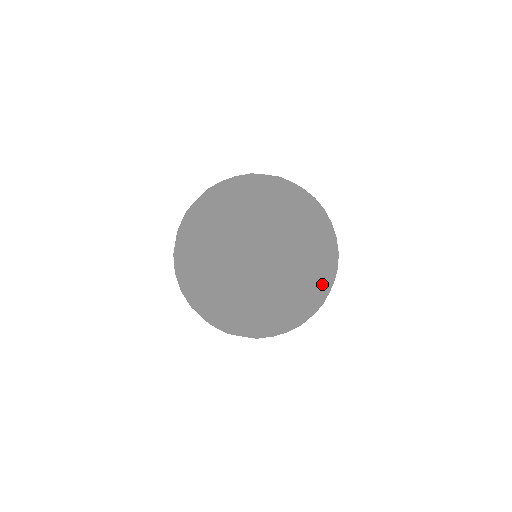
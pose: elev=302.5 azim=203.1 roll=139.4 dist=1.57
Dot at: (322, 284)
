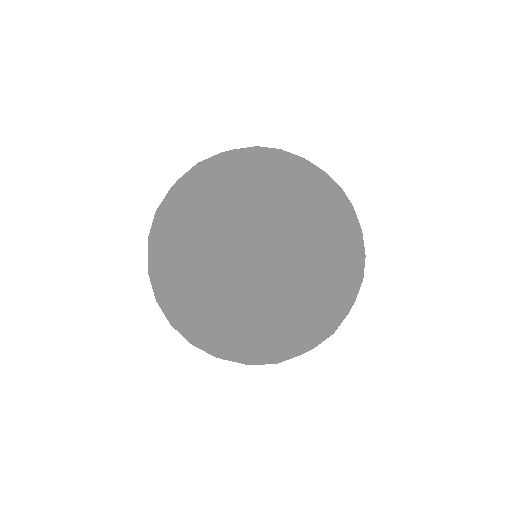
Dot at: (275, 288)
